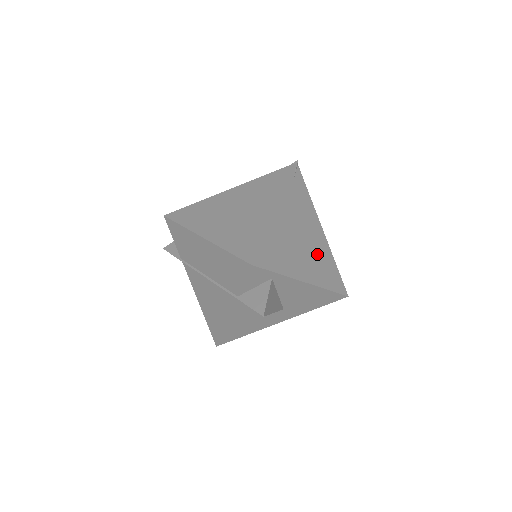
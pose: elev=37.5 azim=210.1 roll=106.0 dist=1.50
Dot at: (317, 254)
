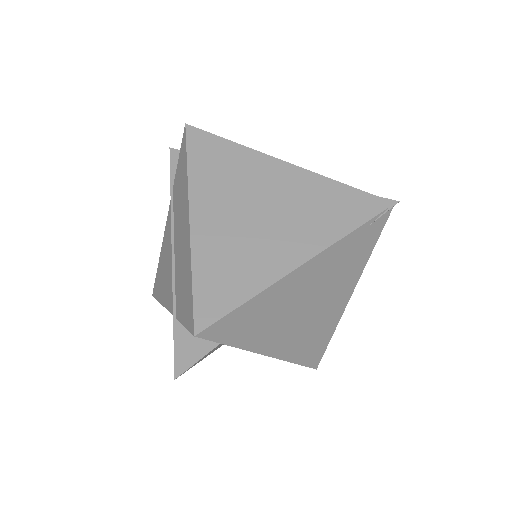
Dot at: (315, 324)
